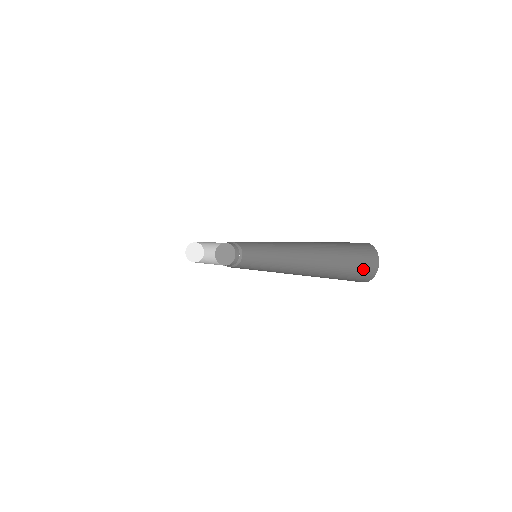
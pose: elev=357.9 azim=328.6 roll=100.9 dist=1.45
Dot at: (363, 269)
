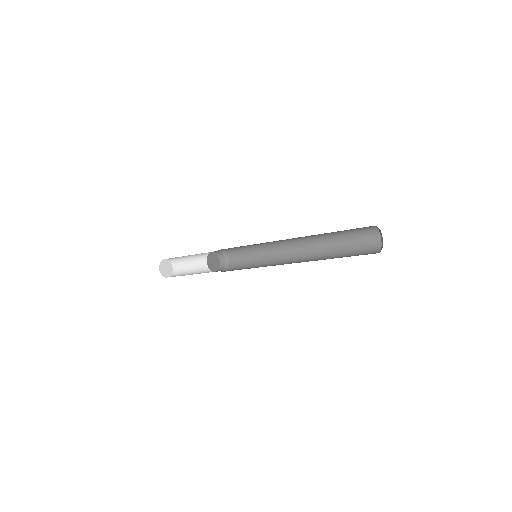
Dot at: (366, 254)
